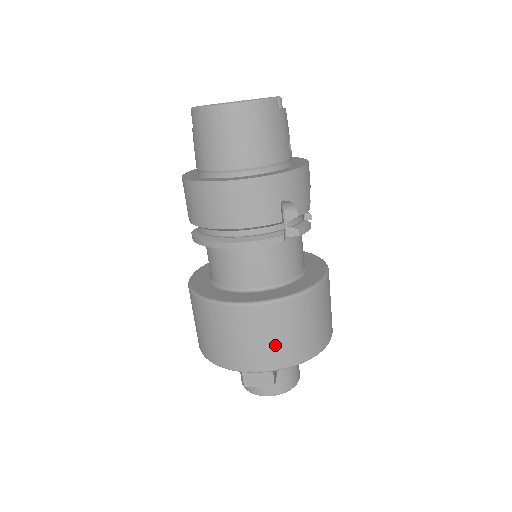
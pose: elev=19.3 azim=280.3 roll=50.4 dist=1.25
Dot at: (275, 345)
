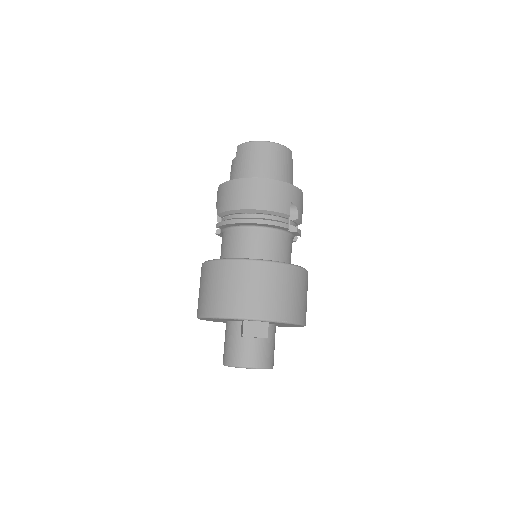
Dot at: (275, 298)
